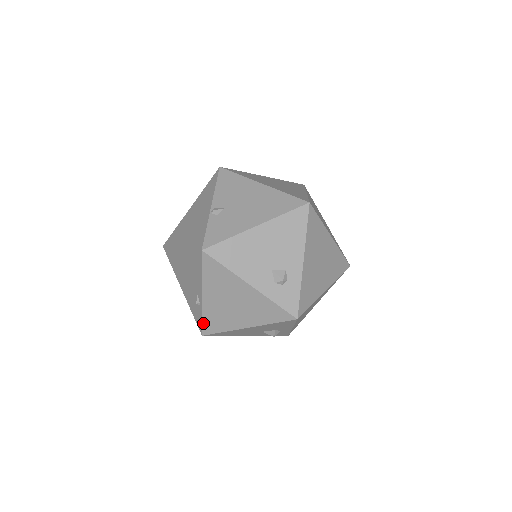
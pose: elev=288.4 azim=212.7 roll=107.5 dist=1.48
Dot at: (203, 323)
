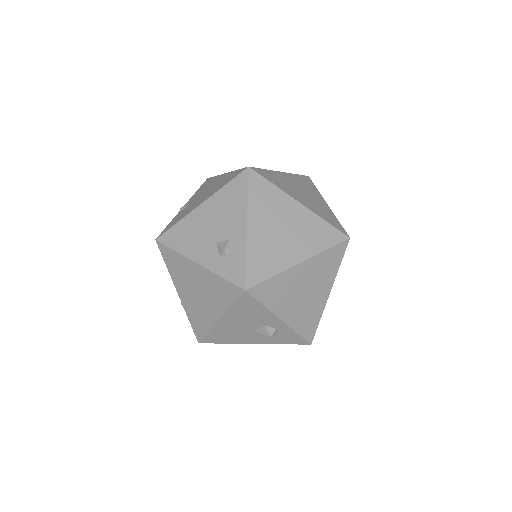
Dot at: (192, 326)
